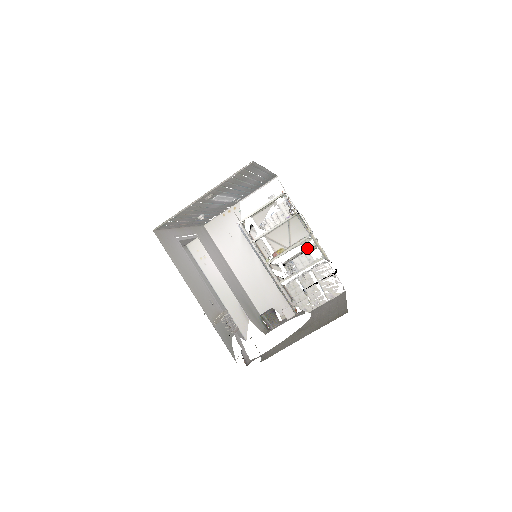
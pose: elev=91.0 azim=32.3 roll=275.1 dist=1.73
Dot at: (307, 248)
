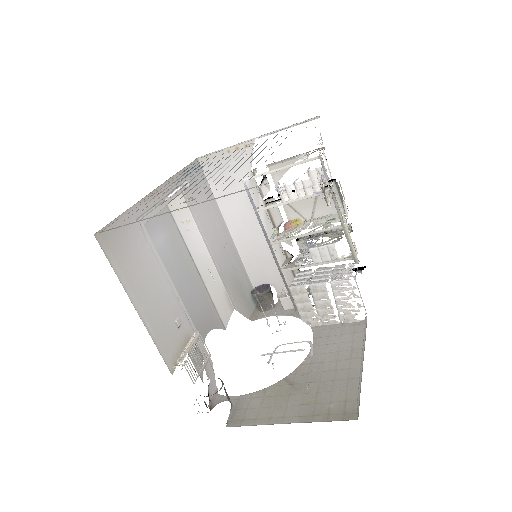
Dot at: occluded
